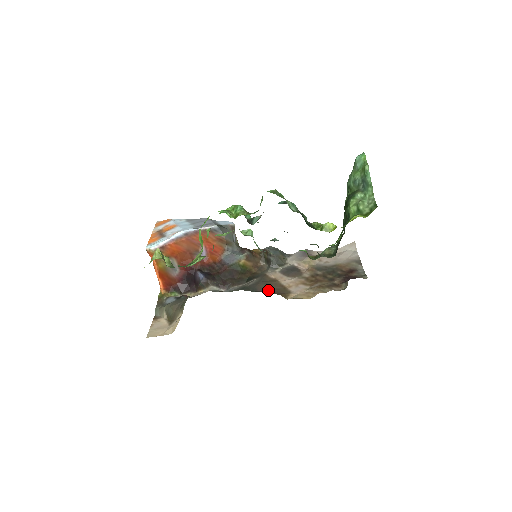
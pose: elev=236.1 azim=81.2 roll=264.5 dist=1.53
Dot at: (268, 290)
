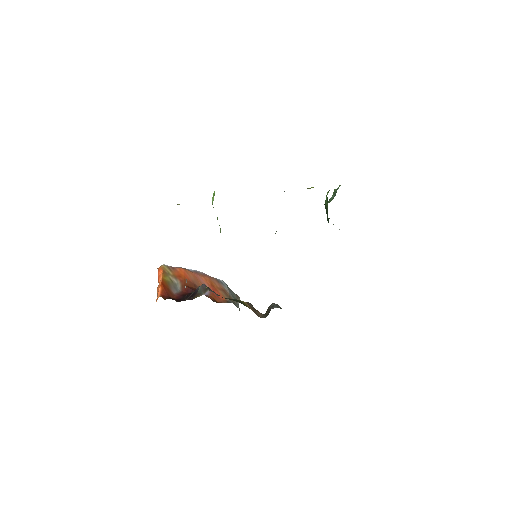
Dot at: occluded
